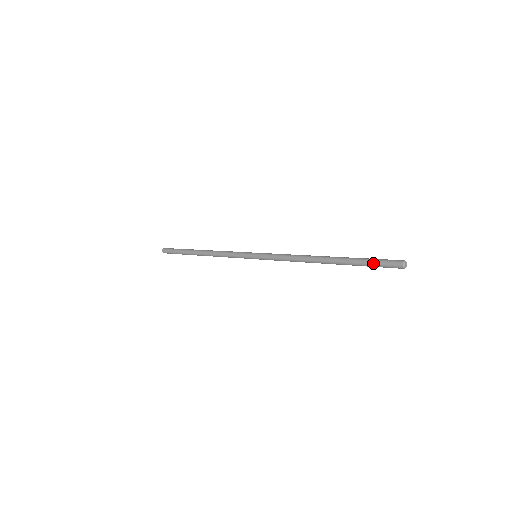
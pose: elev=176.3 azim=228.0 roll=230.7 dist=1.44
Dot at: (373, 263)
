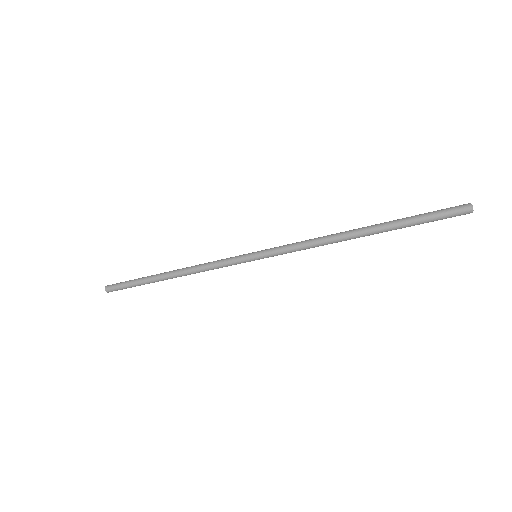
Dot at: (430, 217)
